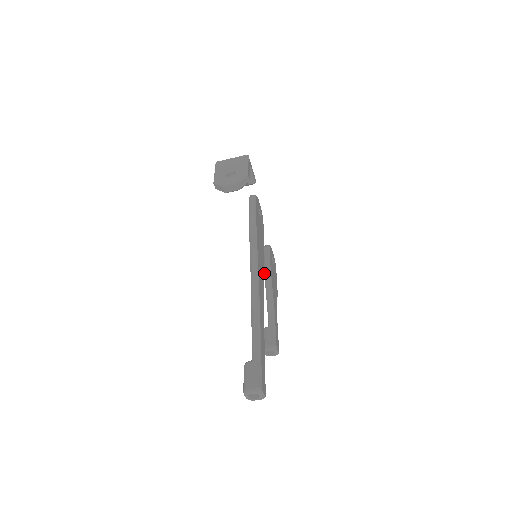
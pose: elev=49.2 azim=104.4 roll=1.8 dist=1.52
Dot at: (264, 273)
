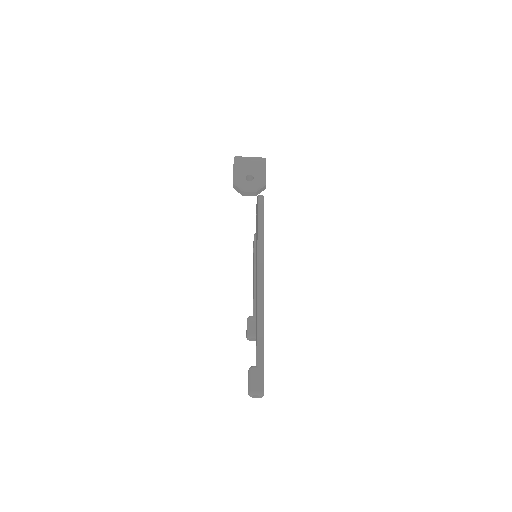
Dot at: (254, 264)
